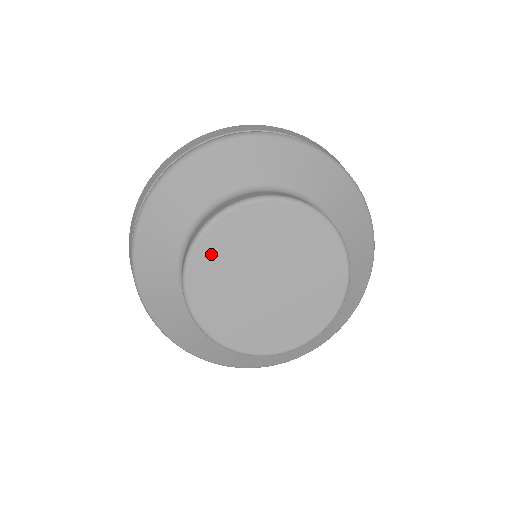
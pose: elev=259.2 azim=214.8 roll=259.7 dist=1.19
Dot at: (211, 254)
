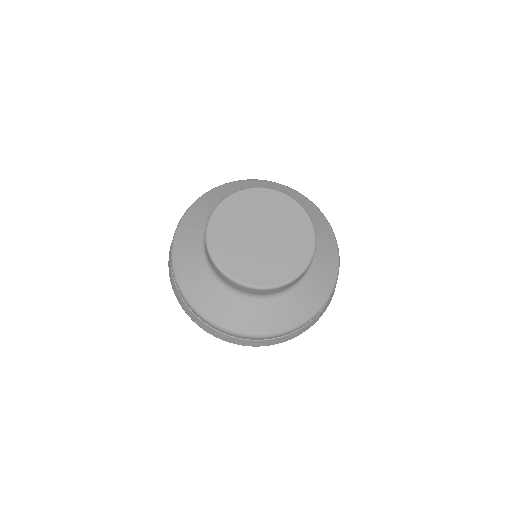
Dot at: (236, 204)
